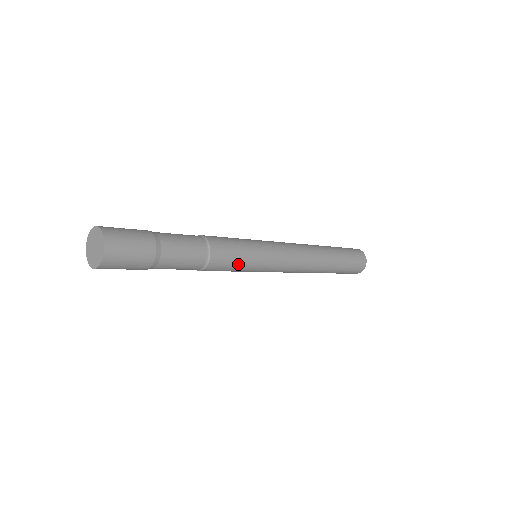
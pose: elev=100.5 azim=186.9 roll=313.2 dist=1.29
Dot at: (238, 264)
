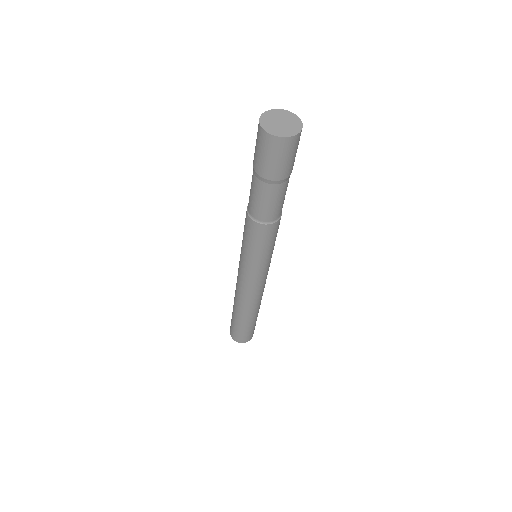
Dot at: (272, 244)
